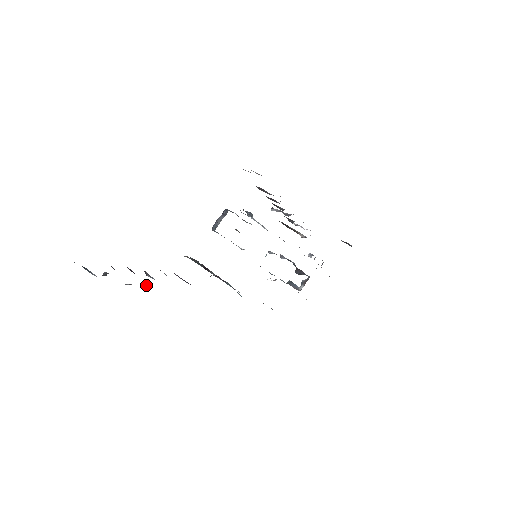
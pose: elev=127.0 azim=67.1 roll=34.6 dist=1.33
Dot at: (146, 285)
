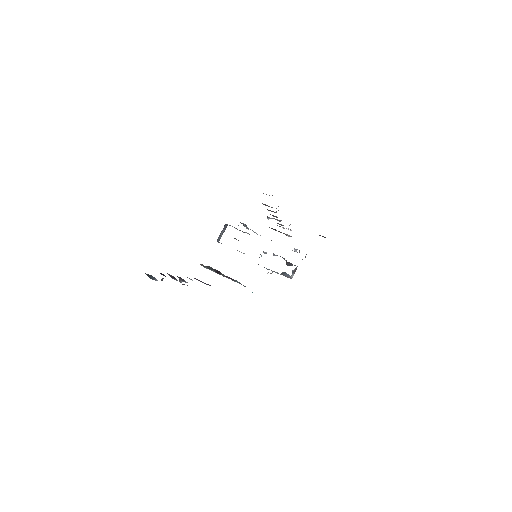
Dot at: occluded
